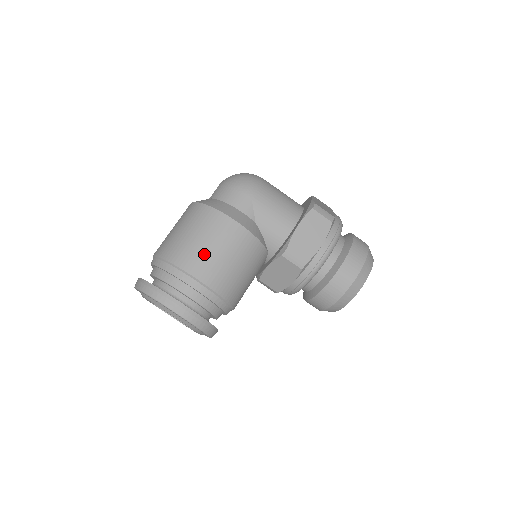
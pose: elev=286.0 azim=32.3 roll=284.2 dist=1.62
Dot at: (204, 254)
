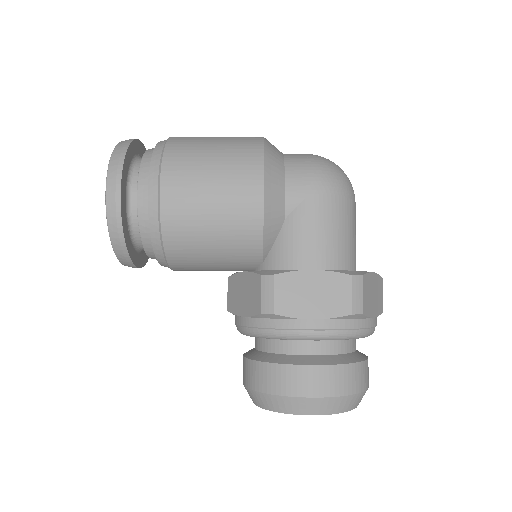
Dot at: (196, 178)
